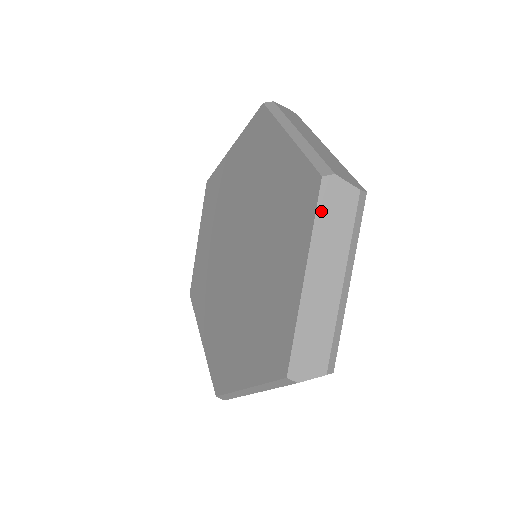
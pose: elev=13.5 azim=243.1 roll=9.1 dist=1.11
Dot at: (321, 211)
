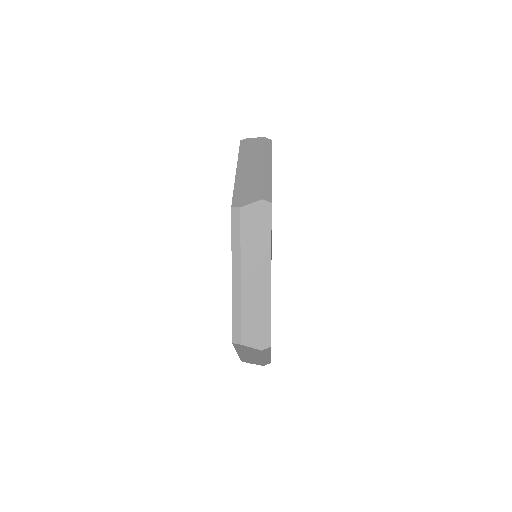
Dot at: (238, 348)
